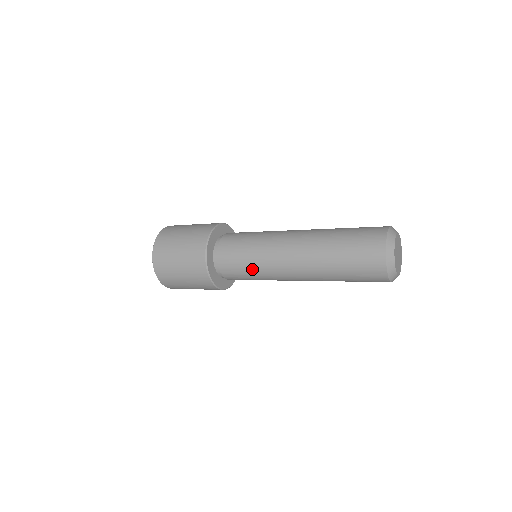
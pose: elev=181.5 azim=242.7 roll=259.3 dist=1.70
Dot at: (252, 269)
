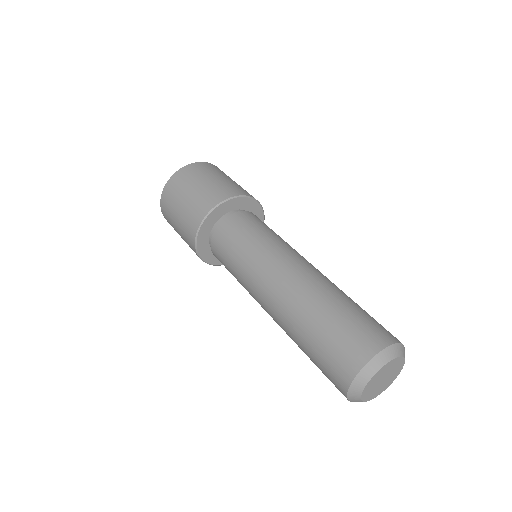
Dot at: occluded
